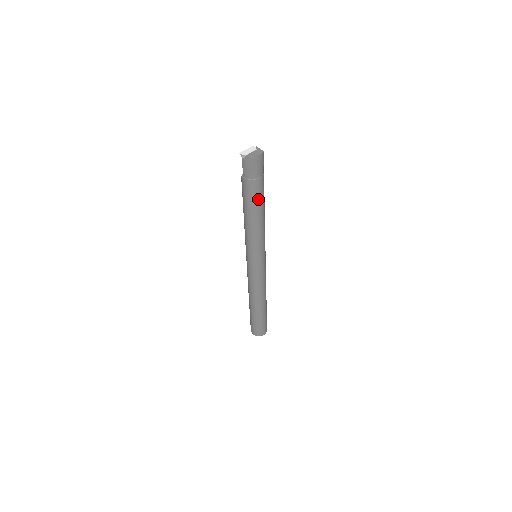
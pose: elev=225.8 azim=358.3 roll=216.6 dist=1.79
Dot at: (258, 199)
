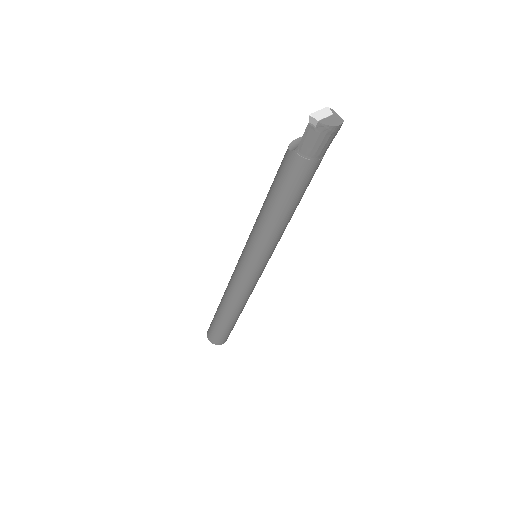
Dot at: (302, 188)
